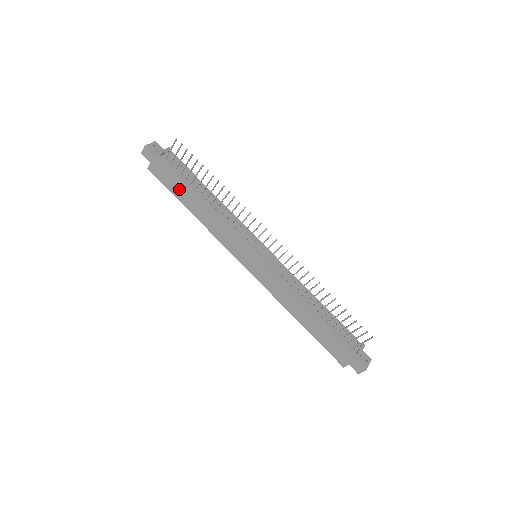
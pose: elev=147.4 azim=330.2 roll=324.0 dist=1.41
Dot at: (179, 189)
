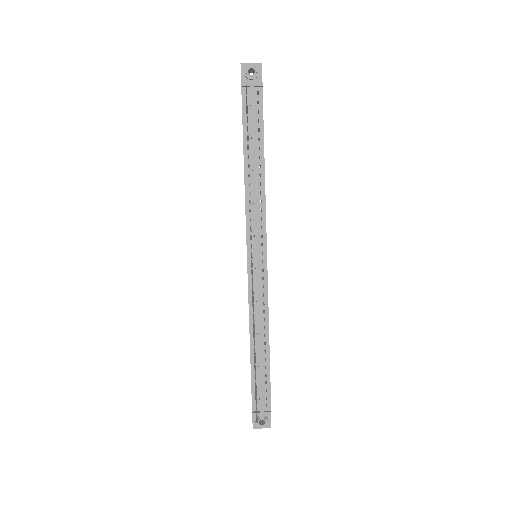
Dot at: occluded
